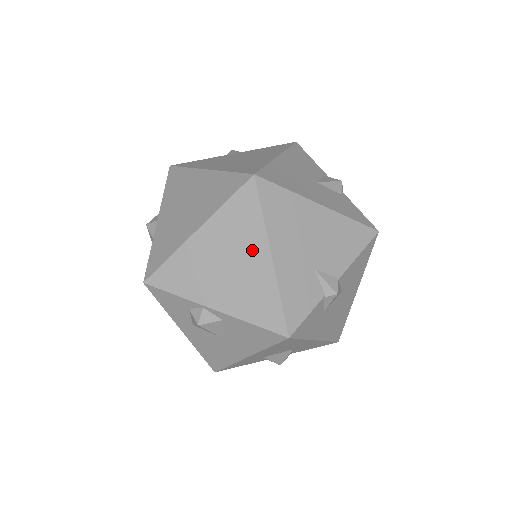
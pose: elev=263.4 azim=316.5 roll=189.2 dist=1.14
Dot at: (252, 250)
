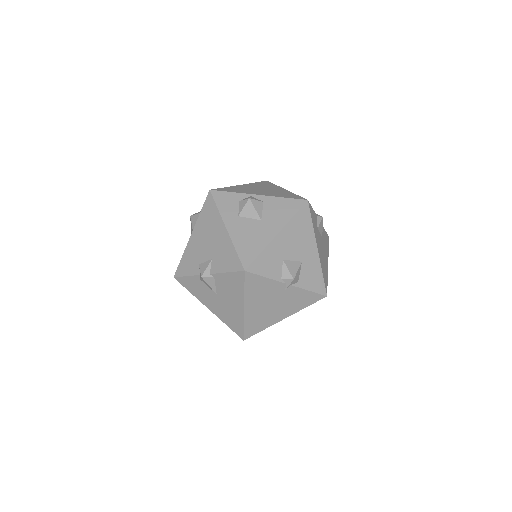
Dot at: (274, 188)
